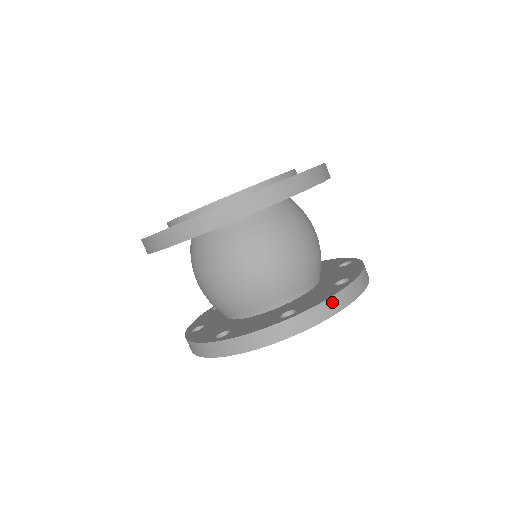
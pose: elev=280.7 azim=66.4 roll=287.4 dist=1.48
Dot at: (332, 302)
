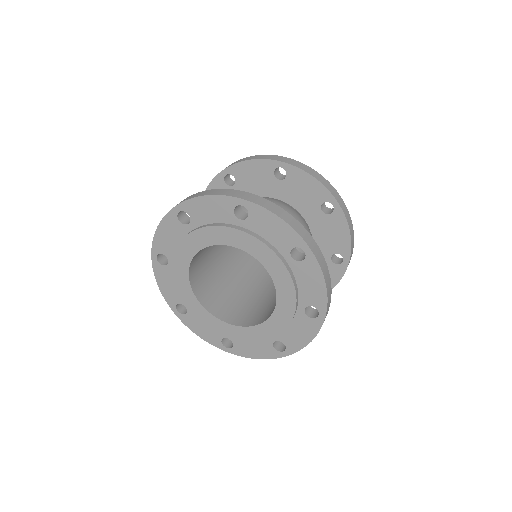
Dot at: (285, 213)
